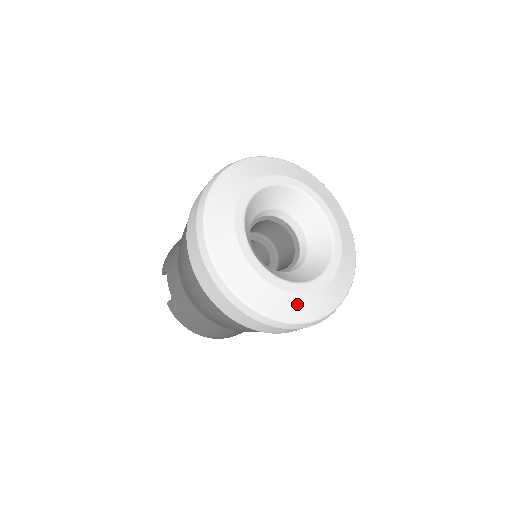
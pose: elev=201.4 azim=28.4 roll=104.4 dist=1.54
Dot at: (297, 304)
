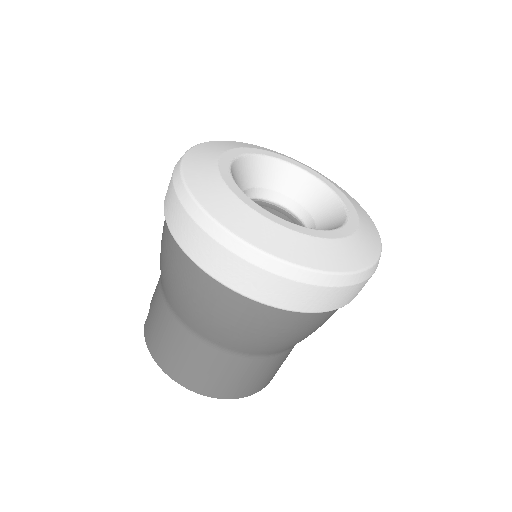
Dot at: (271, 233)
